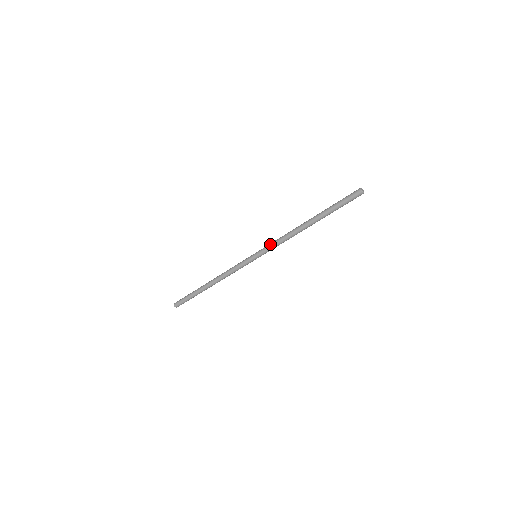
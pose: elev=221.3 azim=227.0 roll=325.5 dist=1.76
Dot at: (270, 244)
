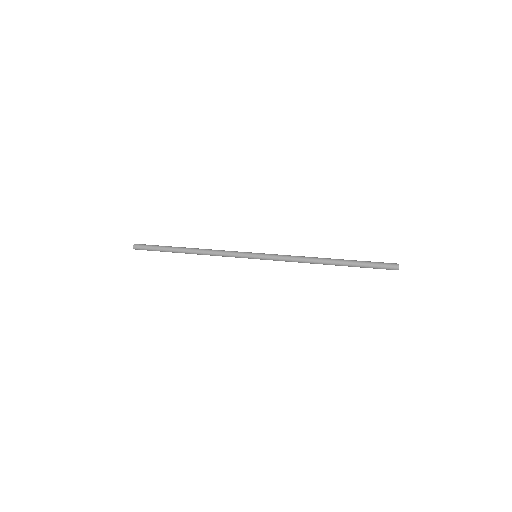
Dot at: (278, 260)
